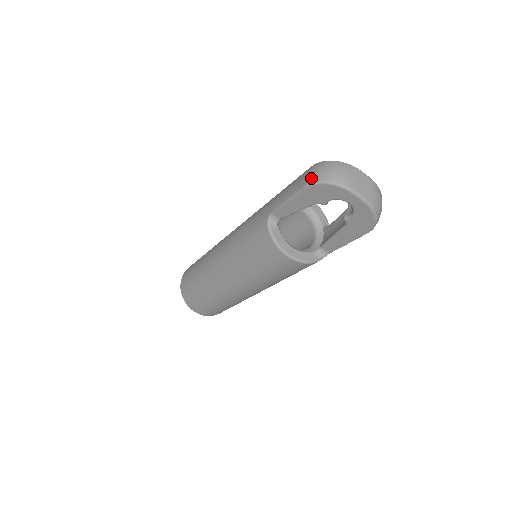
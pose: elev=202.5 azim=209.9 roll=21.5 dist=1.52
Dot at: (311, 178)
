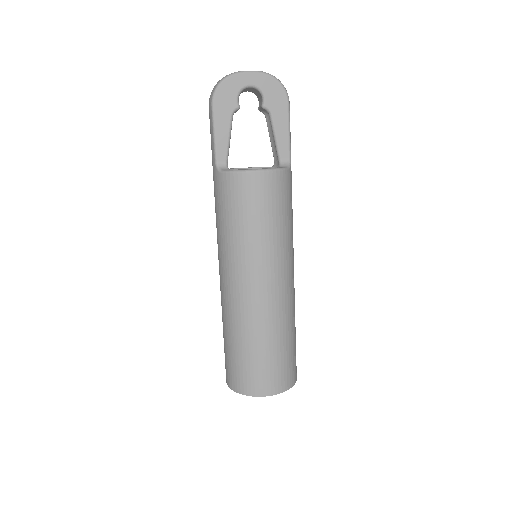
Dot at: (210, 96)
